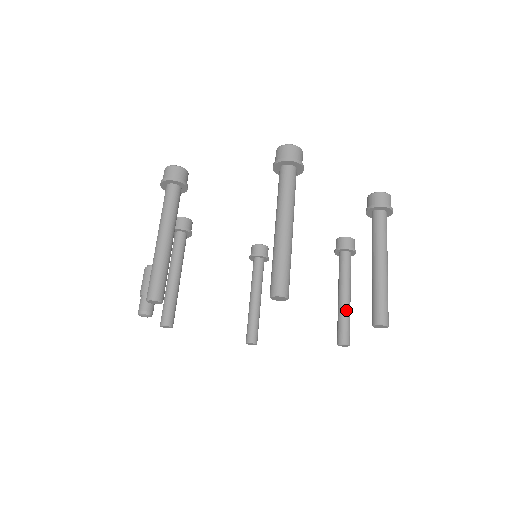
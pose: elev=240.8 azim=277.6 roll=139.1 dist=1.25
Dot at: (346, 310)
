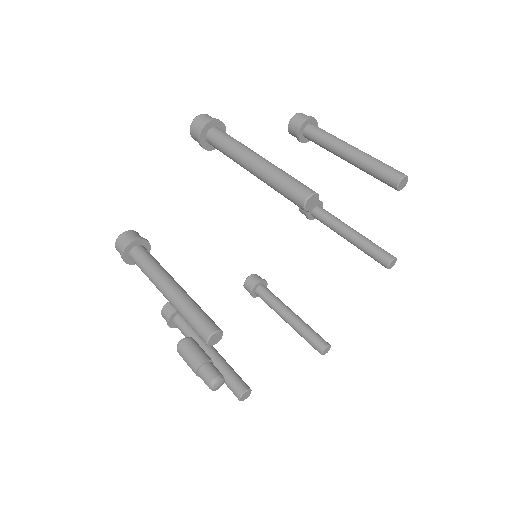
Dot at: (363, 239)
